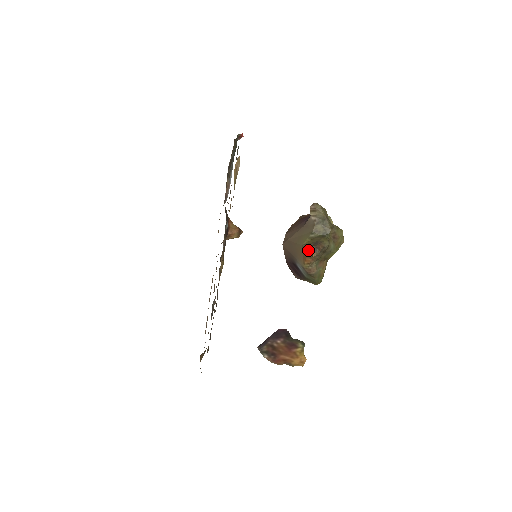
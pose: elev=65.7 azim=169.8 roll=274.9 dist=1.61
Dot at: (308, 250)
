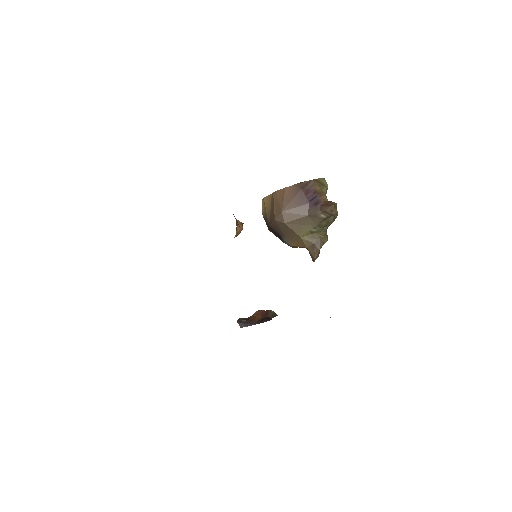
Dot at: (307, 248)
